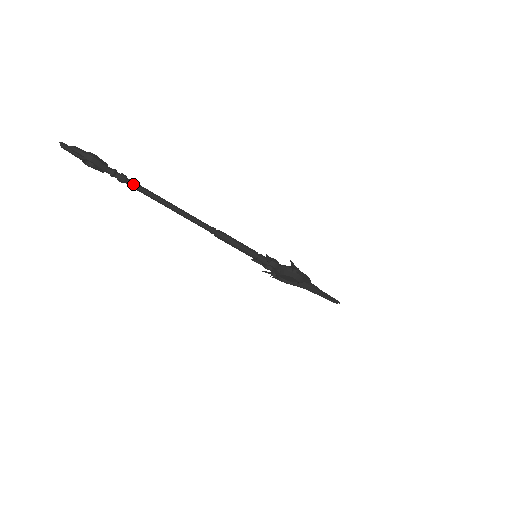
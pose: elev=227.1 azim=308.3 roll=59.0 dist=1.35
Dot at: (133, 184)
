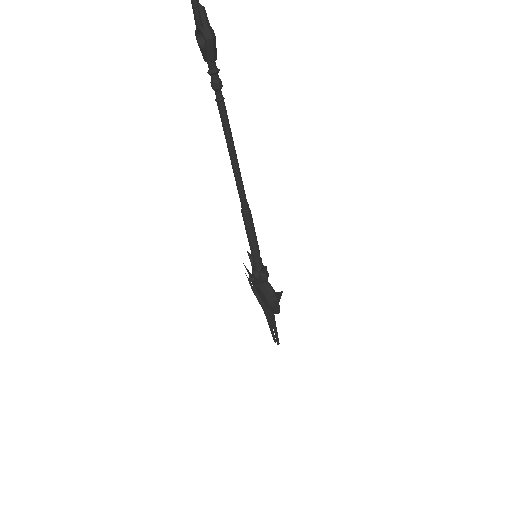
Dot at: (221, 100)
